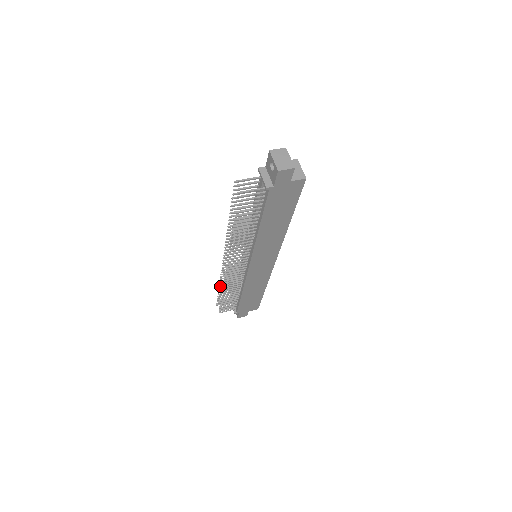
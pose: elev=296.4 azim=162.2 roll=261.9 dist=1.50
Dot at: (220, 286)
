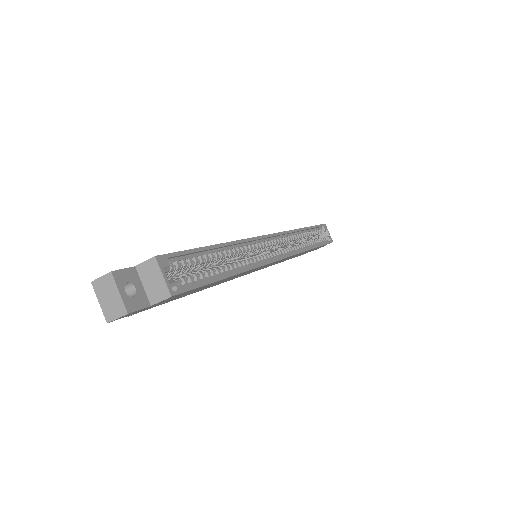
Dot at: occluded
